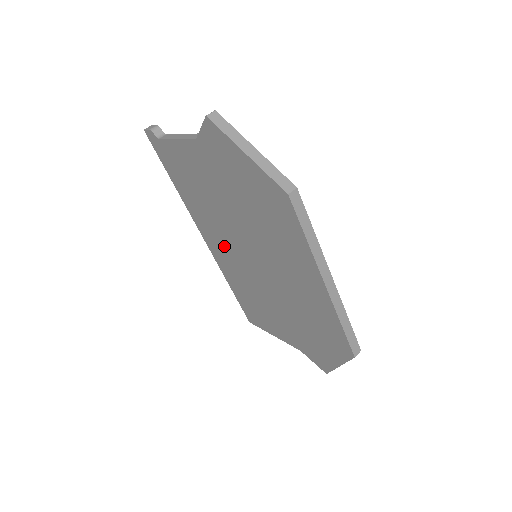
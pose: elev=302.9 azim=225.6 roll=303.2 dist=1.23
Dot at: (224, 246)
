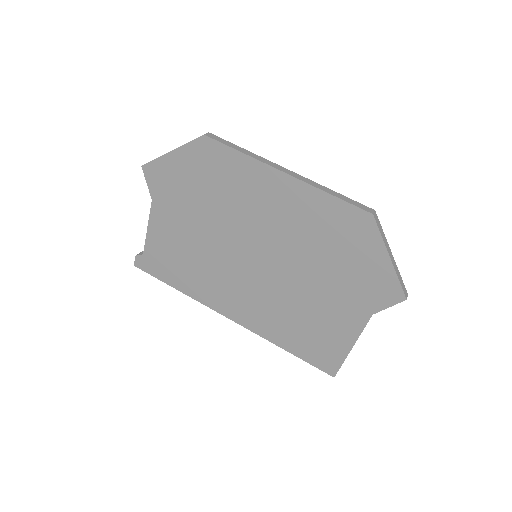
Dot at: (239, 291)
